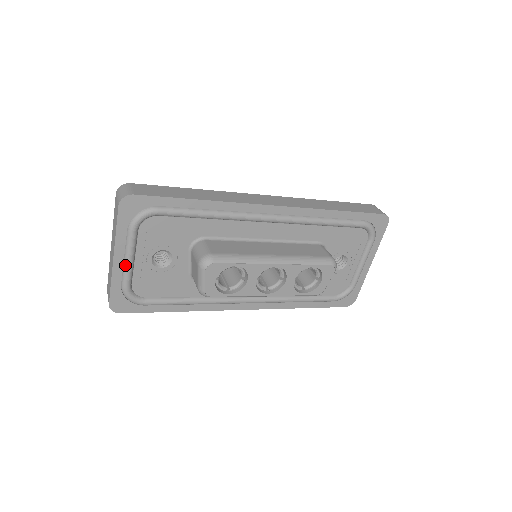
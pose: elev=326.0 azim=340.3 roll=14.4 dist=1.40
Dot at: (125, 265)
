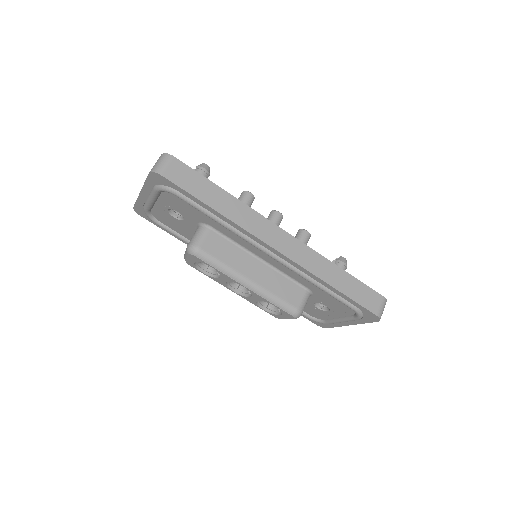
Dot at: (147, 201)
